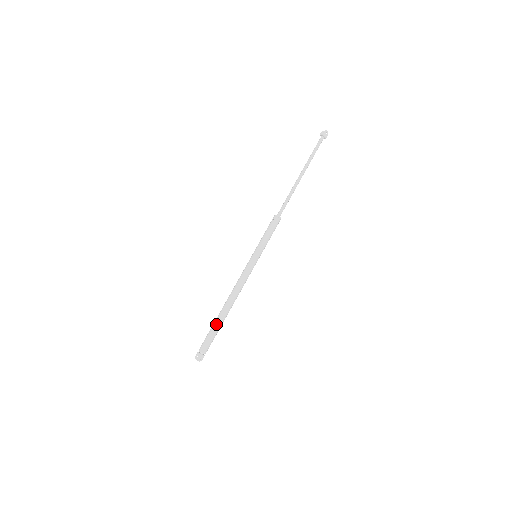
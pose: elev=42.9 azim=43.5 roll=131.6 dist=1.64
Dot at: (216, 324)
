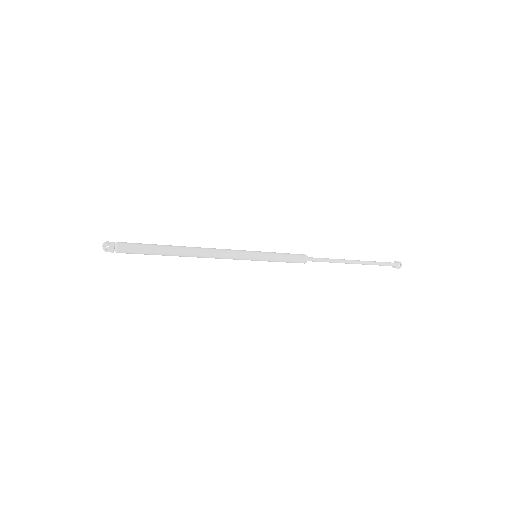
Dot at: (160, 247)
